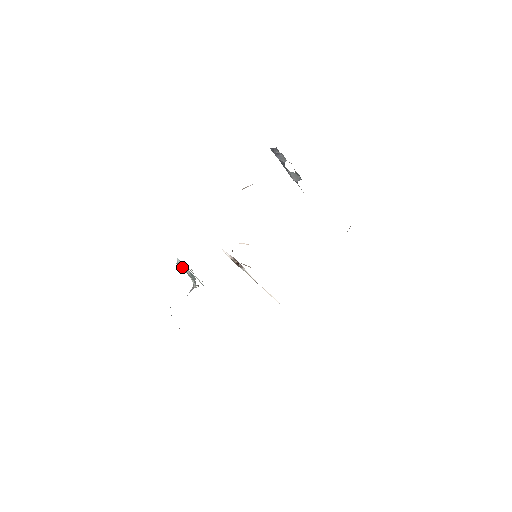
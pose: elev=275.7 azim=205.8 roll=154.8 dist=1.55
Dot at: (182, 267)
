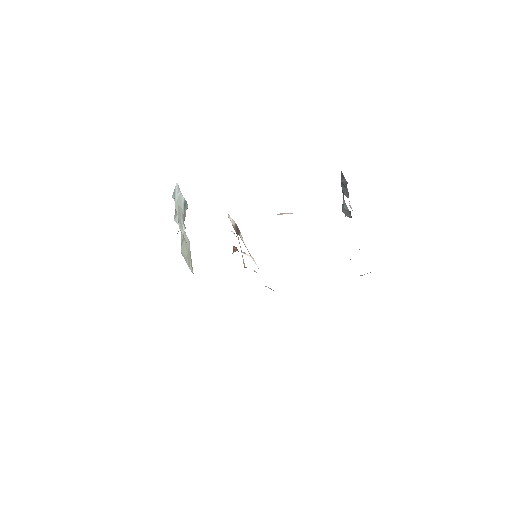
Dot at: (176, 212)
